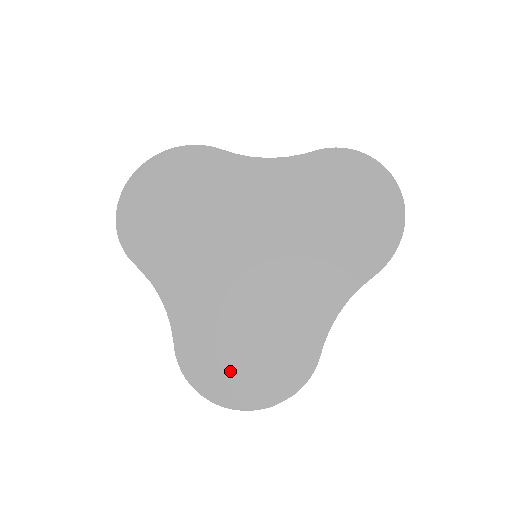
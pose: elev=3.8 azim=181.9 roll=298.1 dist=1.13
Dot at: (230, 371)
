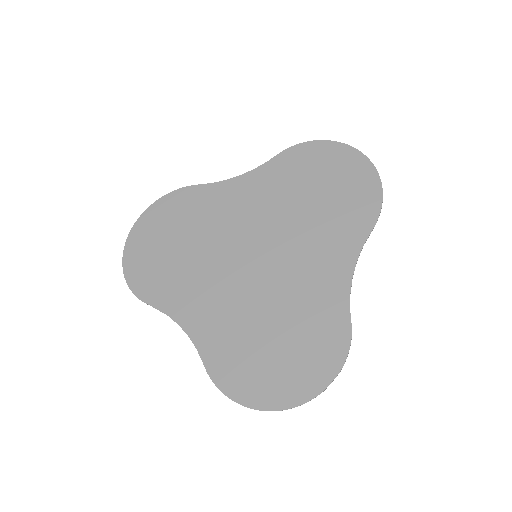
Dot at: (267, 371)
